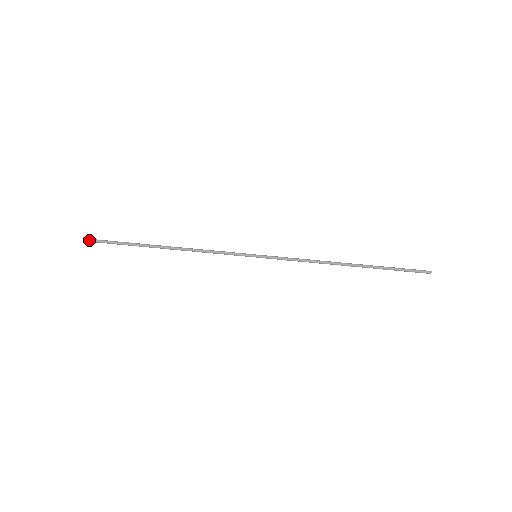
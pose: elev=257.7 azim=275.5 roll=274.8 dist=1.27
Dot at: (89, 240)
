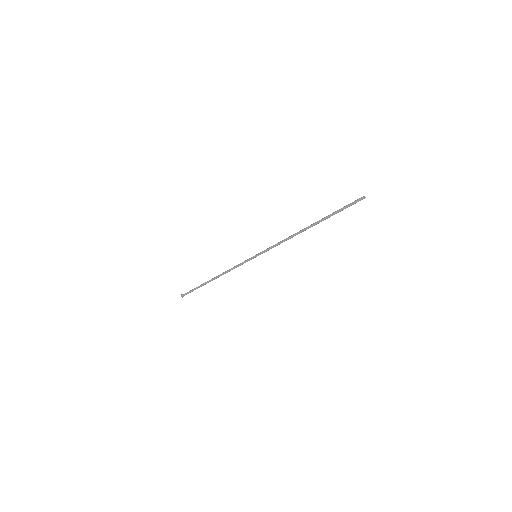
Dot at: (183, 295)
